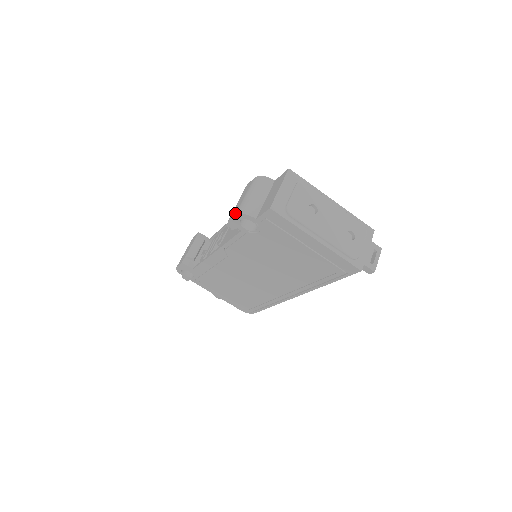
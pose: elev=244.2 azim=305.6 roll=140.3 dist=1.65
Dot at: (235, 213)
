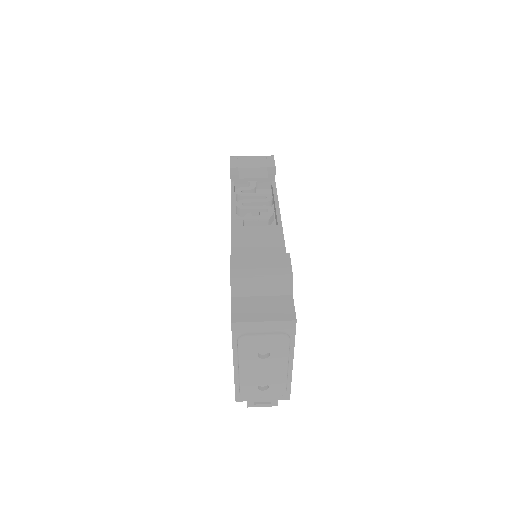
Dot at: (234, 267)
